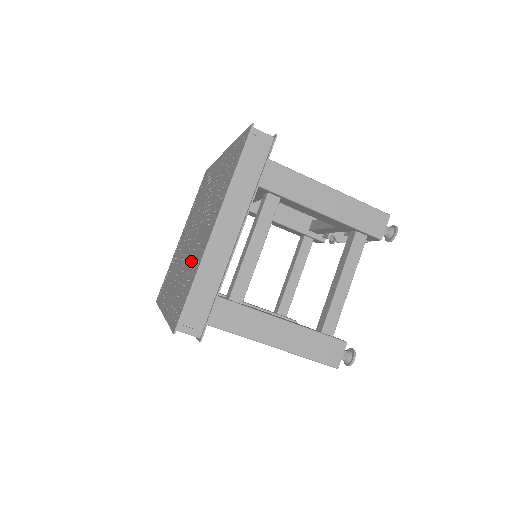
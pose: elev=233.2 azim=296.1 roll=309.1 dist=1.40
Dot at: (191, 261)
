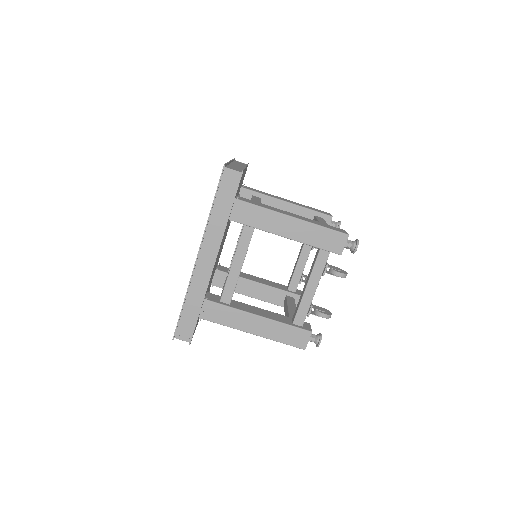
Dot at: occluded
